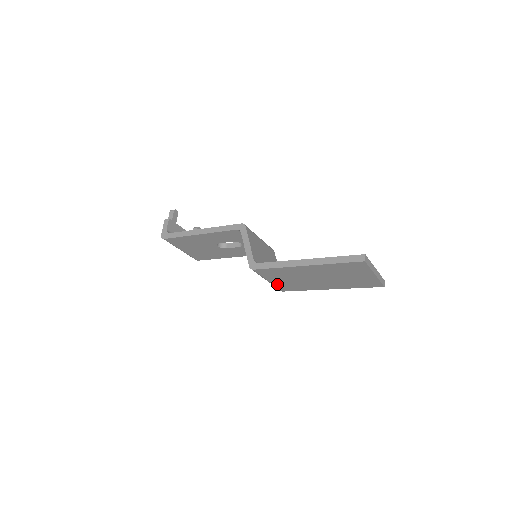
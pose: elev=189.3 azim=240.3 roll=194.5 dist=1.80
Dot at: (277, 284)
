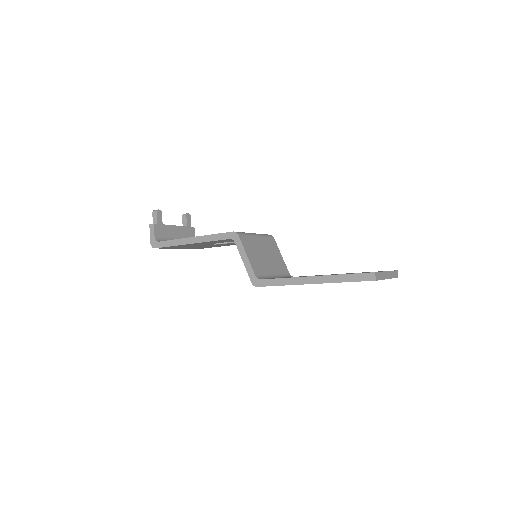
Dot at: occluded
